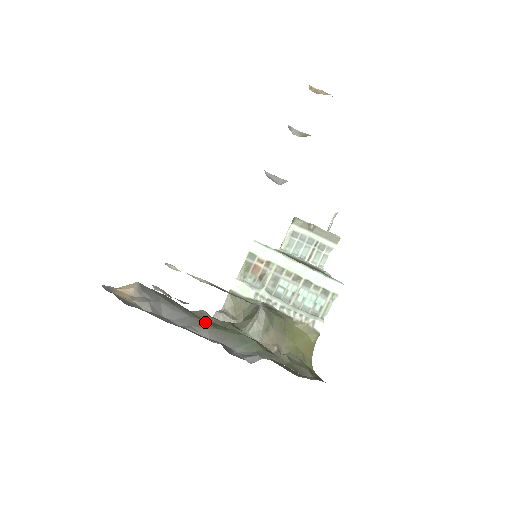
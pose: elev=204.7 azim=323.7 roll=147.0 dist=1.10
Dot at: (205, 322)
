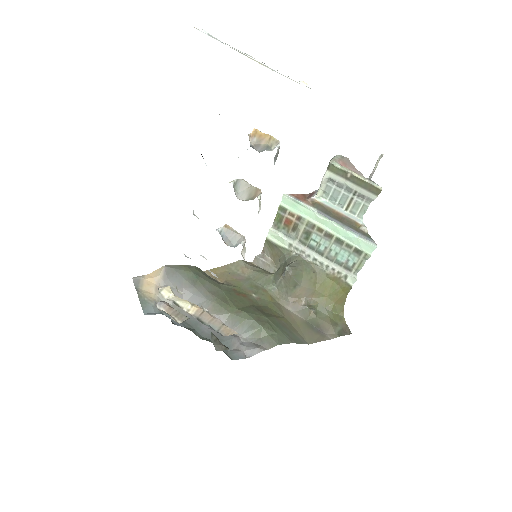
Dot at: (220, 306)
